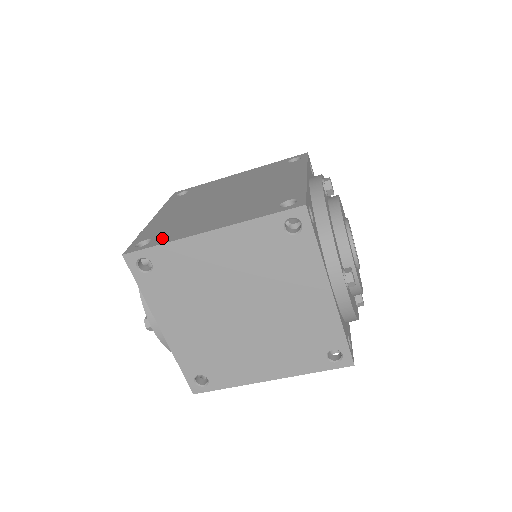
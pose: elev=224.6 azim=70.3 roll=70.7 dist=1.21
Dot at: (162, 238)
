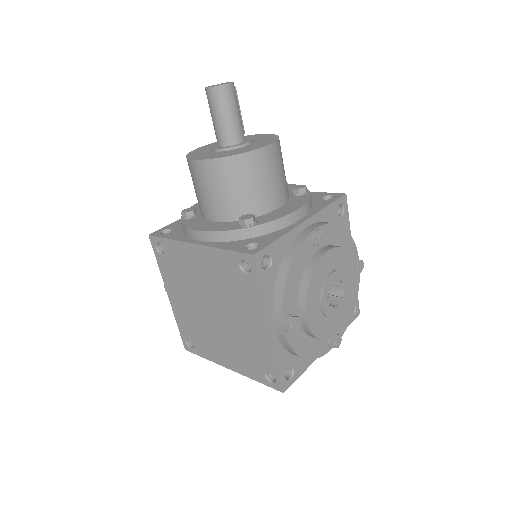
Dot at: (200, 349)
